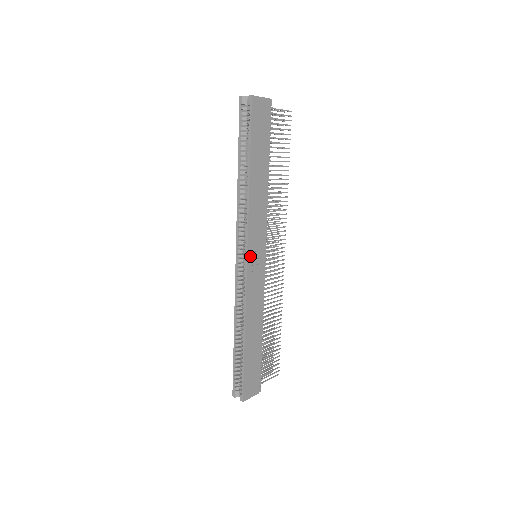
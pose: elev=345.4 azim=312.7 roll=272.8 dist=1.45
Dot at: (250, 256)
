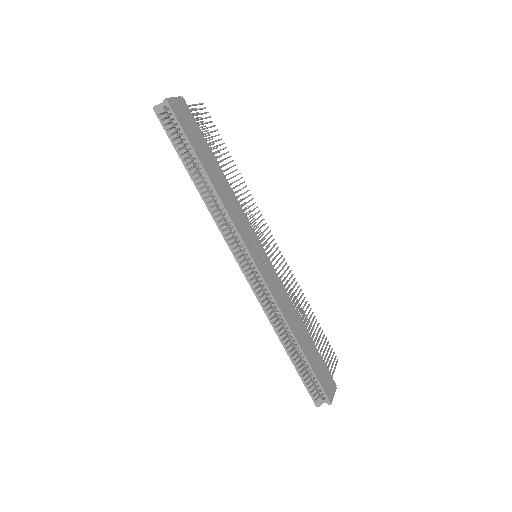
Dot at: (254, 257)
